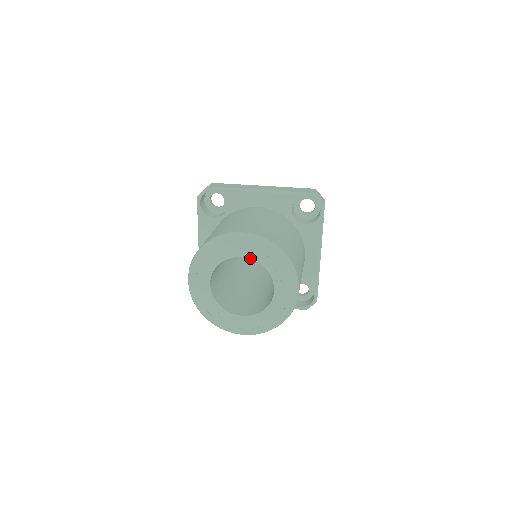
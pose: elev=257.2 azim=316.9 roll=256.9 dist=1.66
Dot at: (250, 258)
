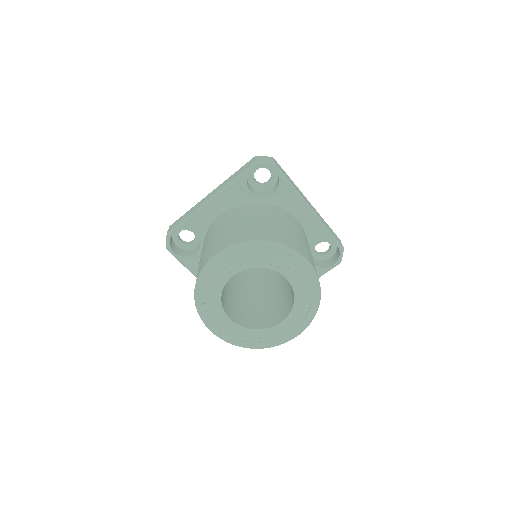
Dot at: (241, 270)
